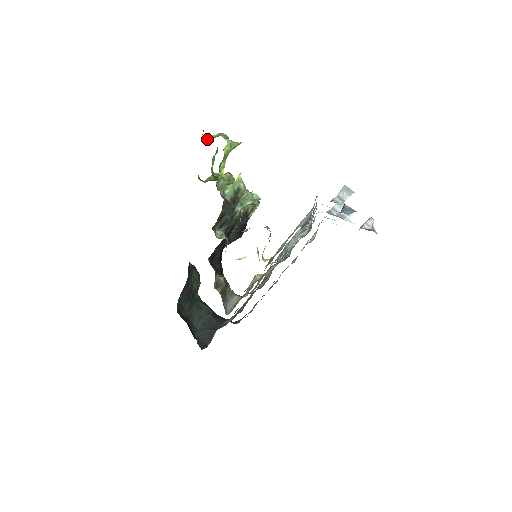
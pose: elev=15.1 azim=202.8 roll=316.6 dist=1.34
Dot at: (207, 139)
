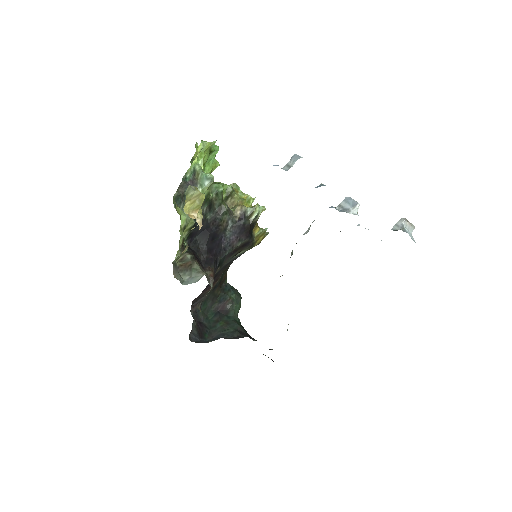
Dot at: occluded
